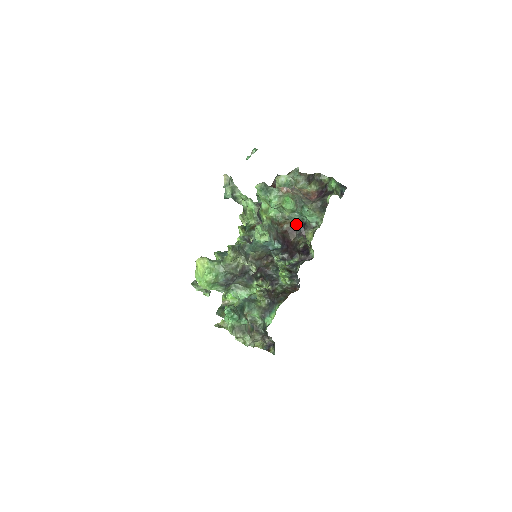
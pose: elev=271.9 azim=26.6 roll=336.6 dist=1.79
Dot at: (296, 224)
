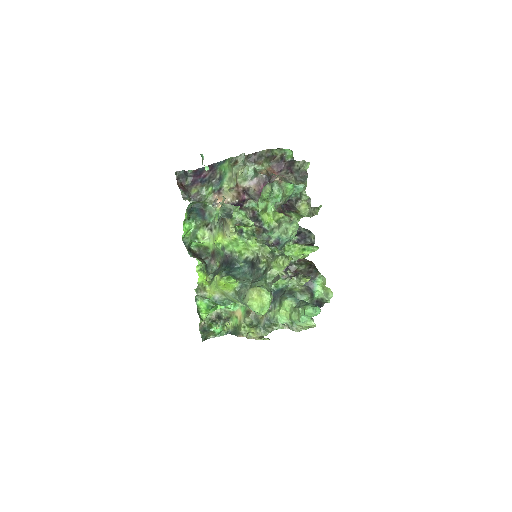
Dot at: occluded
